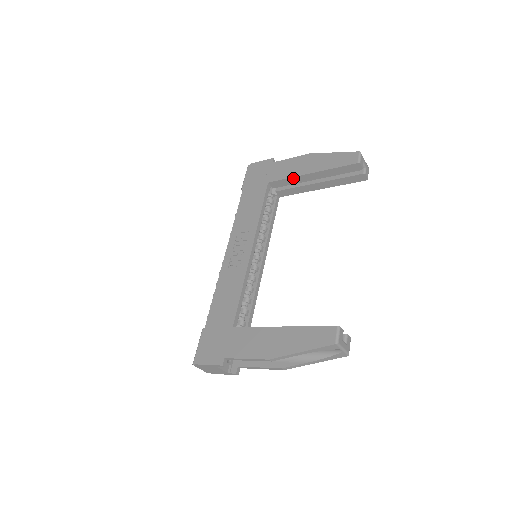
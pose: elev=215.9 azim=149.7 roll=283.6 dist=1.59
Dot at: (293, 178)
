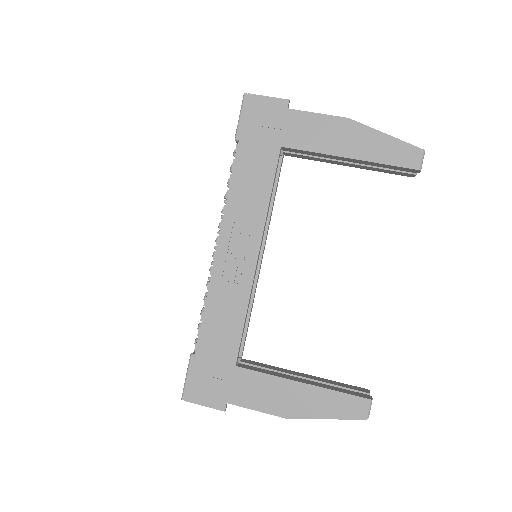
Dot at: (320, 153)
